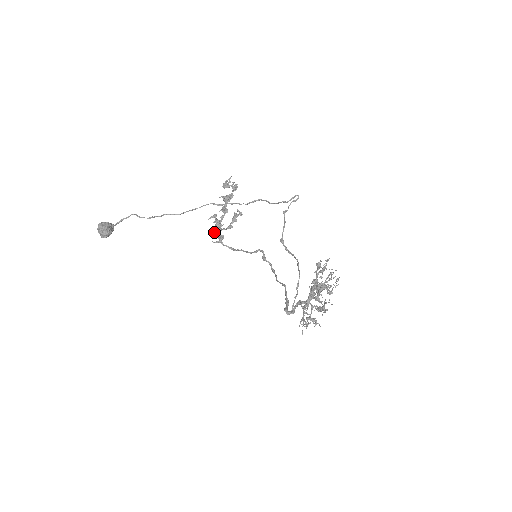
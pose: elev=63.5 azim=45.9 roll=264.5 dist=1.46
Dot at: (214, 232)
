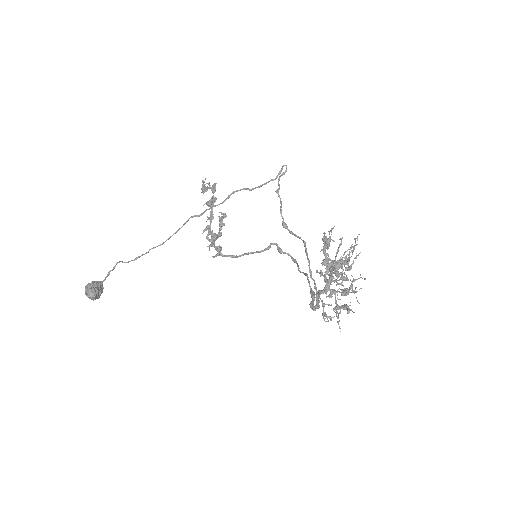
Dot at: (209, 246)
